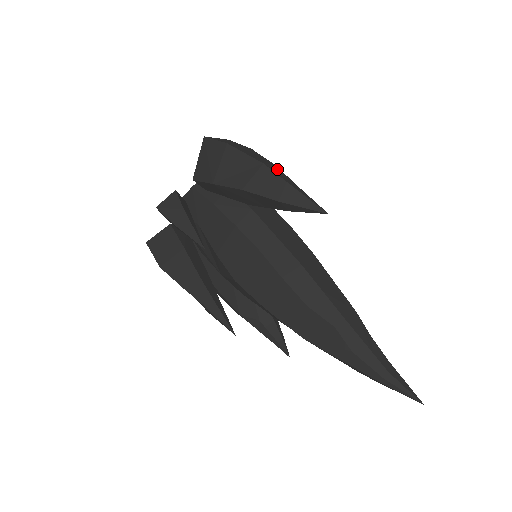
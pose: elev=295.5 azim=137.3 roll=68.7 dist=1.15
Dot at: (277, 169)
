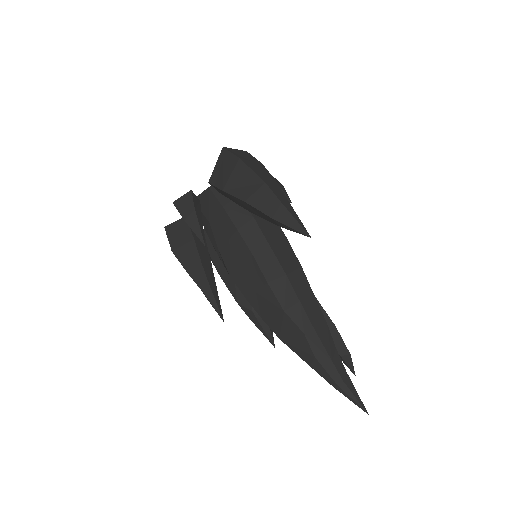
Dot at: (278, 188)
